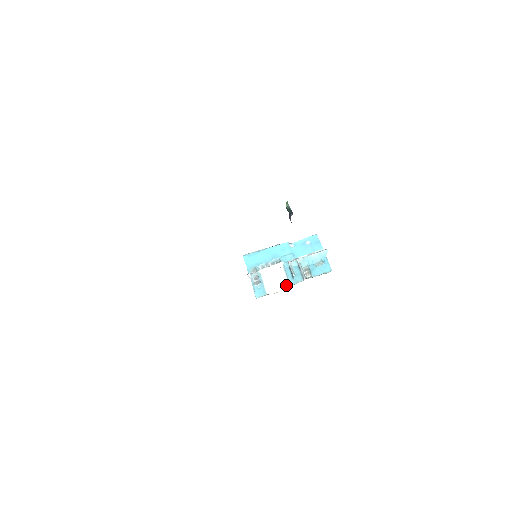
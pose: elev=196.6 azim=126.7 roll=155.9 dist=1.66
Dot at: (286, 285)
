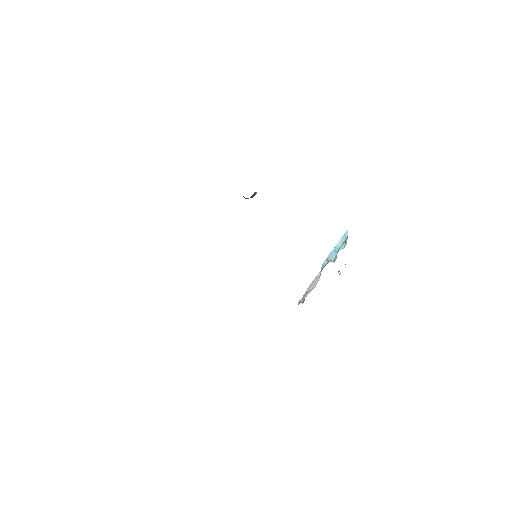
Dot at: occluded
